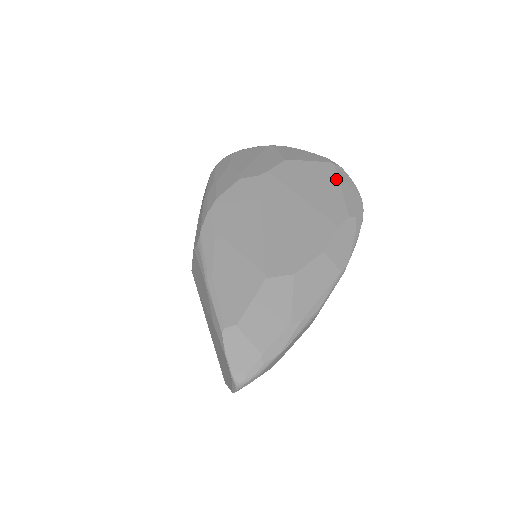
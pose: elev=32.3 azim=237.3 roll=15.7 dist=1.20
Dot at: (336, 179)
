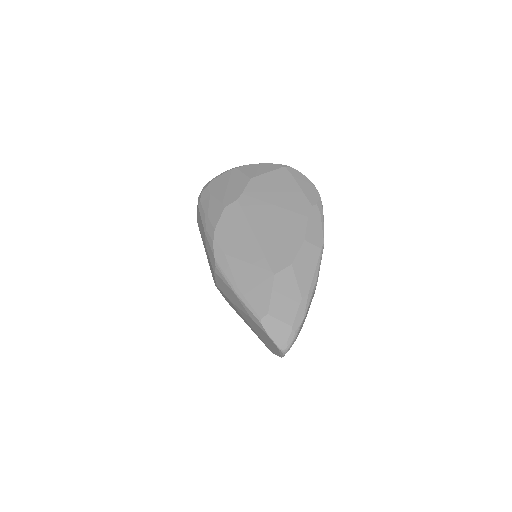
Dot at: (292, 179)
